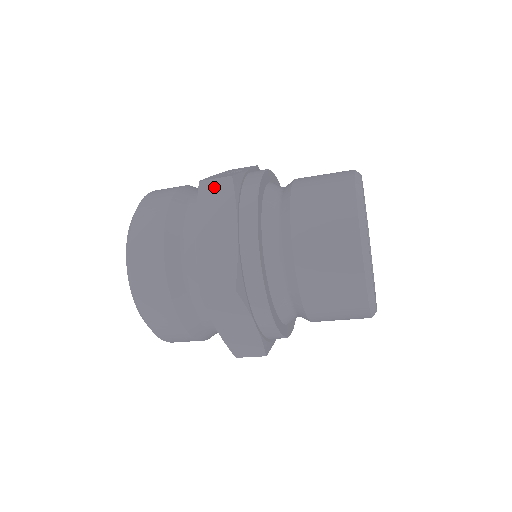
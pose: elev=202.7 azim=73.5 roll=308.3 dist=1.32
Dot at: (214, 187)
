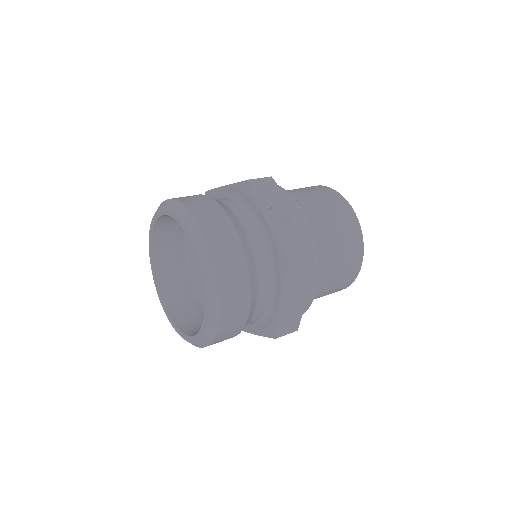
Dot at: (300, 266)
